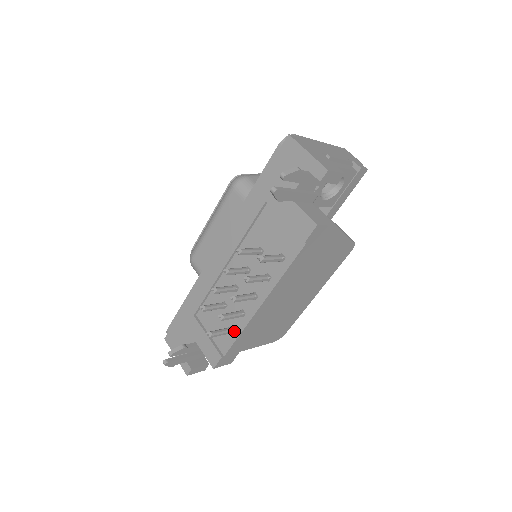
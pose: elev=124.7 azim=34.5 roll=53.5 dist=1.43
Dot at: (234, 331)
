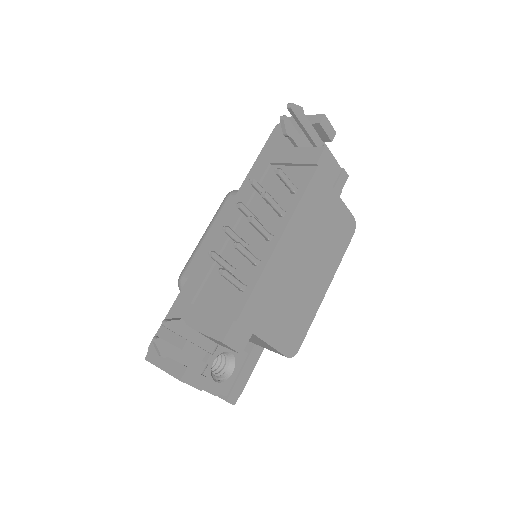
Dot at: (247, 286)
